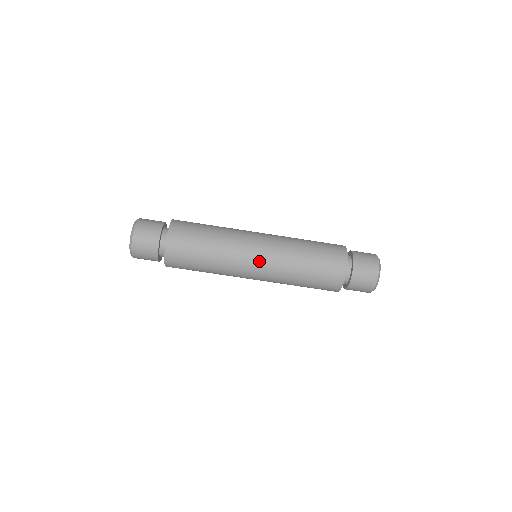
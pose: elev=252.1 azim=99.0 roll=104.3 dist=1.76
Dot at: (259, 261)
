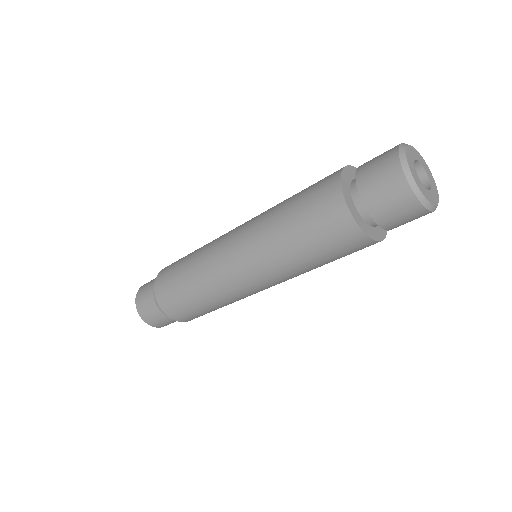
Dot at: (253, 282)
